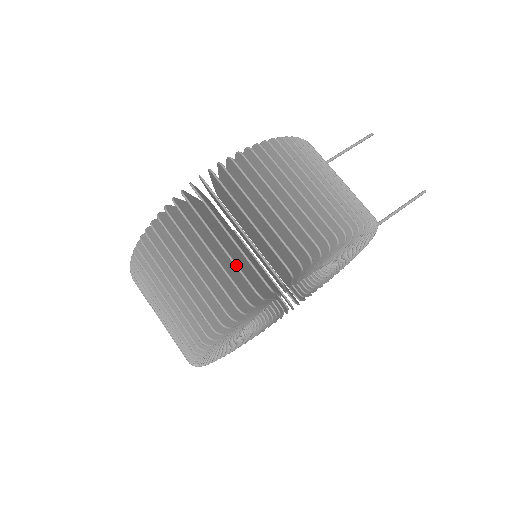
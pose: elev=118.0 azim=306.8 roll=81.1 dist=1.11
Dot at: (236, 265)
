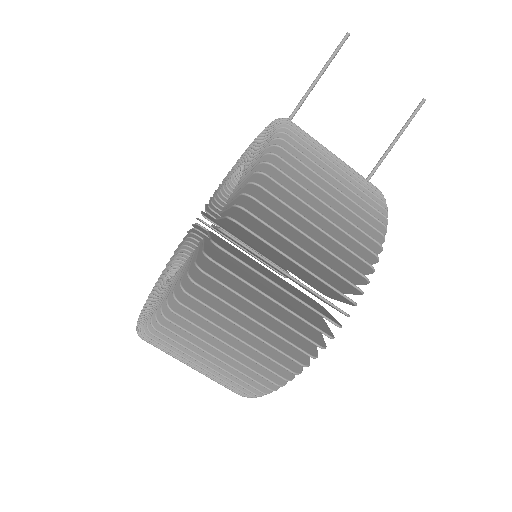
Dot at: (266, 356)
